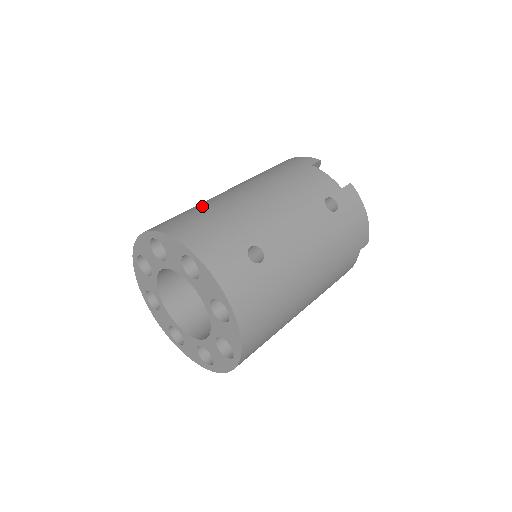
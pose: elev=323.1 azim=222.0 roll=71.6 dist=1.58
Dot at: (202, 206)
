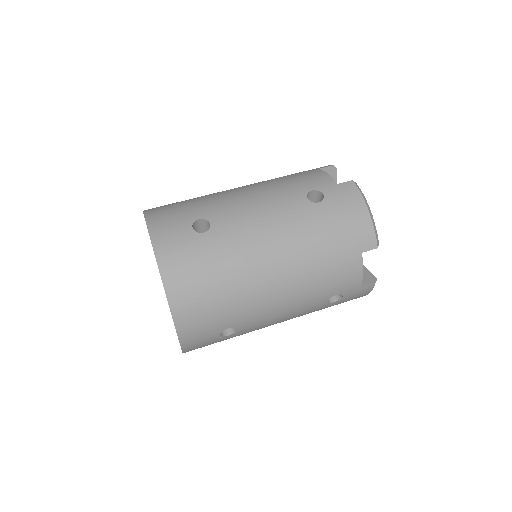
Dot at: occluded
